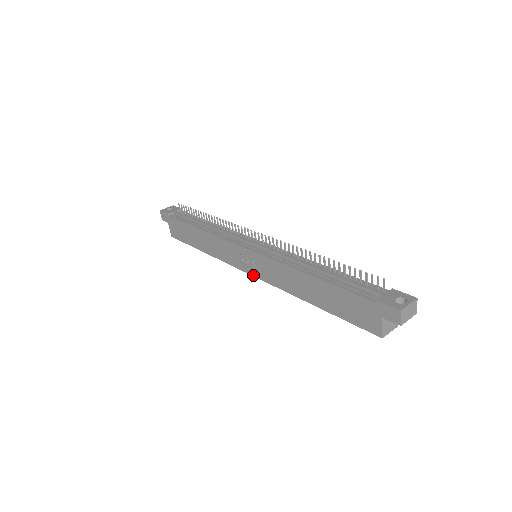
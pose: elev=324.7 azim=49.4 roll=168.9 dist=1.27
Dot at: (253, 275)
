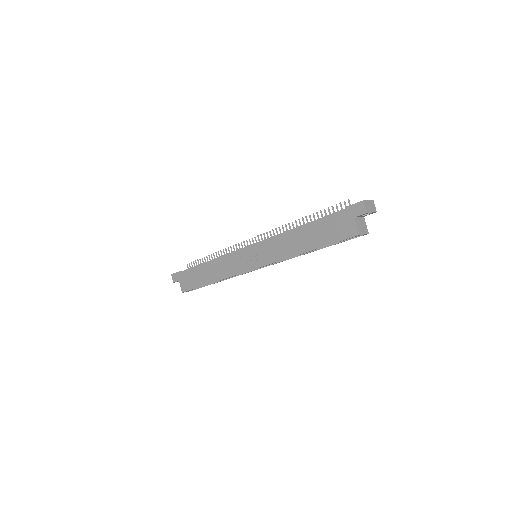
Dot at: (256, 267)
